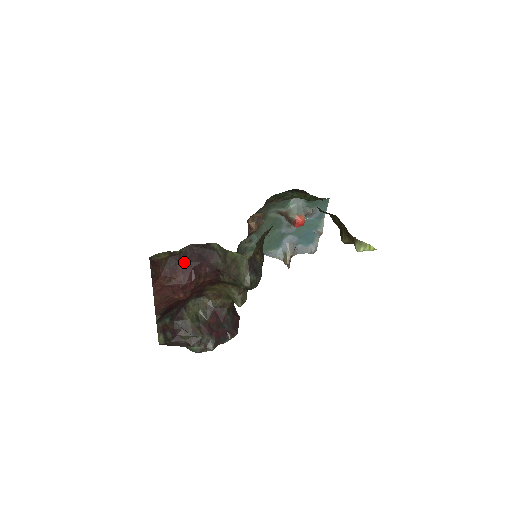
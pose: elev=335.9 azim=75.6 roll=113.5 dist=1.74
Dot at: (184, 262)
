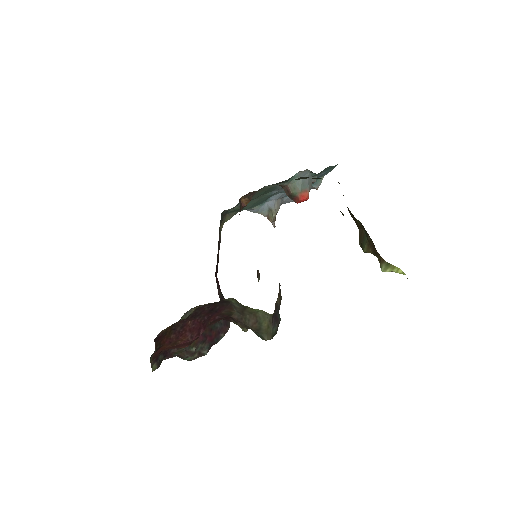
Dot at: (192, 321)
